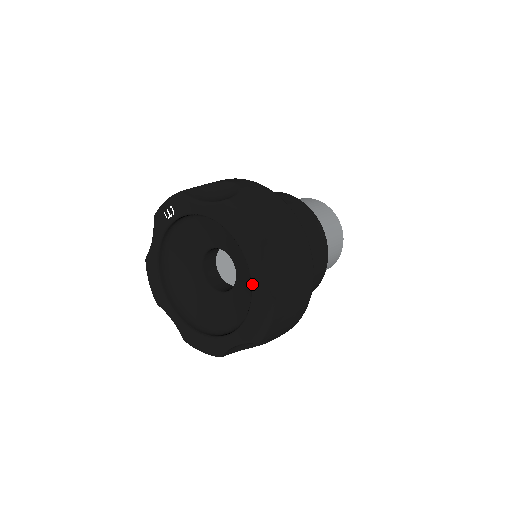
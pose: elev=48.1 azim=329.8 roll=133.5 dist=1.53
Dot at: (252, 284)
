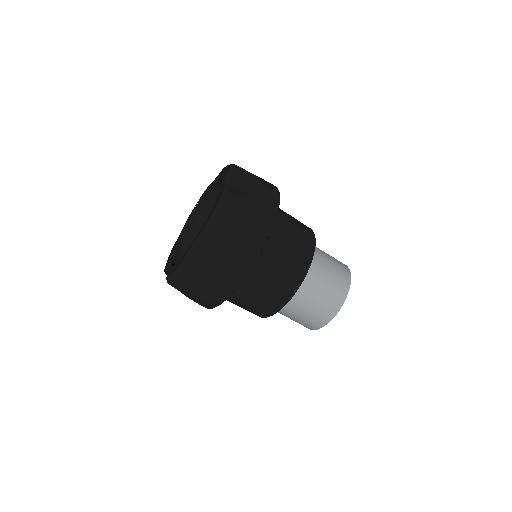
Dot at: (220, 191)
